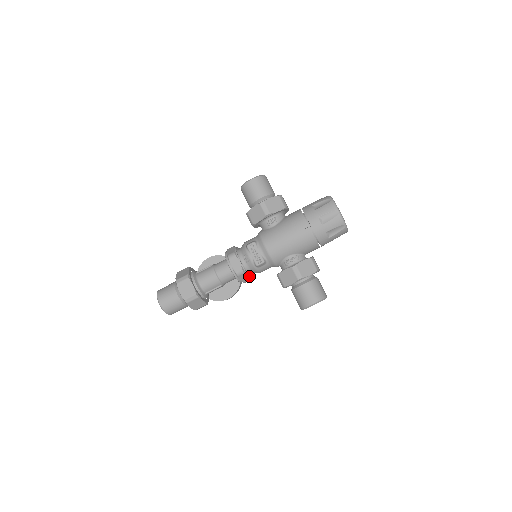
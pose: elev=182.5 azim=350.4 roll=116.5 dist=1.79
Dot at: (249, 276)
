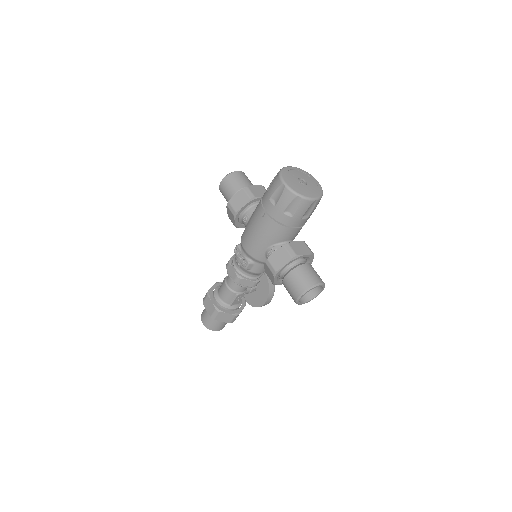
Dot at: (251, 280)
